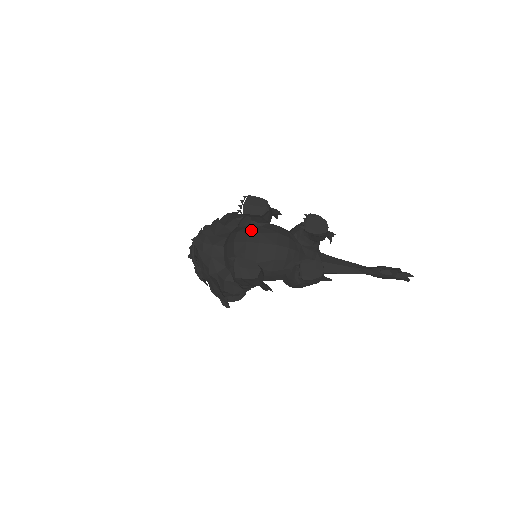
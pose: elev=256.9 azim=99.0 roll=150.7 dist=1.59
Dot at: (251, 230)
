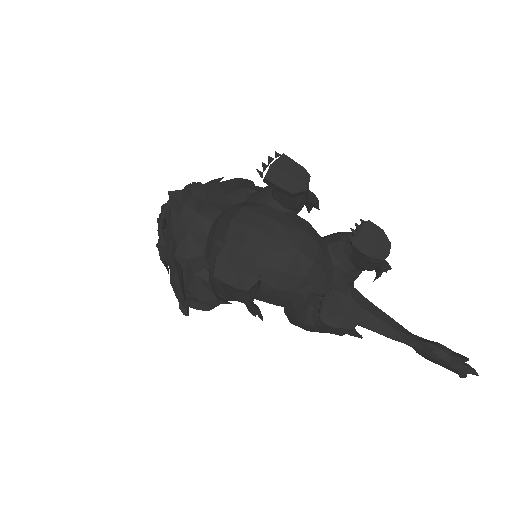
Dot at: (266, 212)
